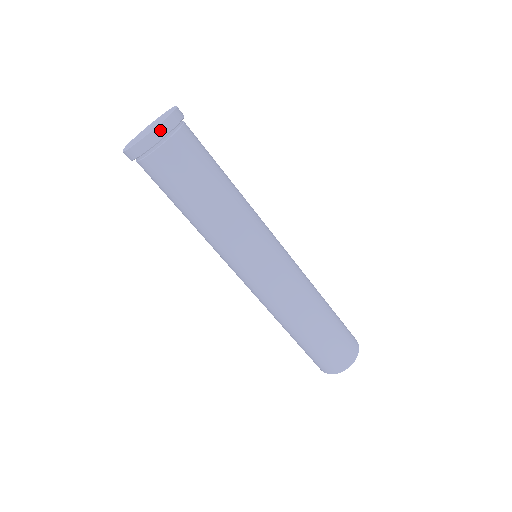
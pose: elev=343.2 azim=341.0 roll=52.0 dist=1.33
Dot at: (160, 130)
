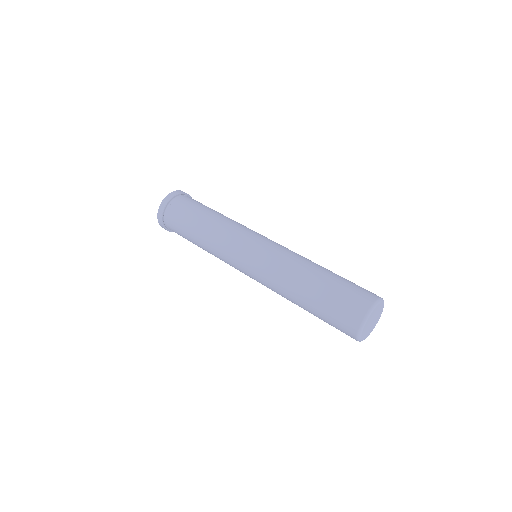
Dot at: (171, 194)
